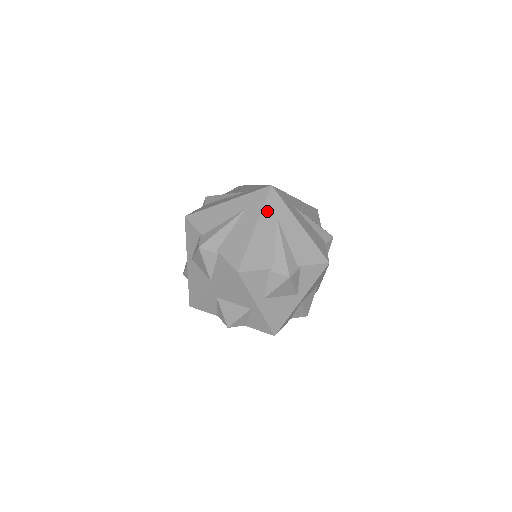
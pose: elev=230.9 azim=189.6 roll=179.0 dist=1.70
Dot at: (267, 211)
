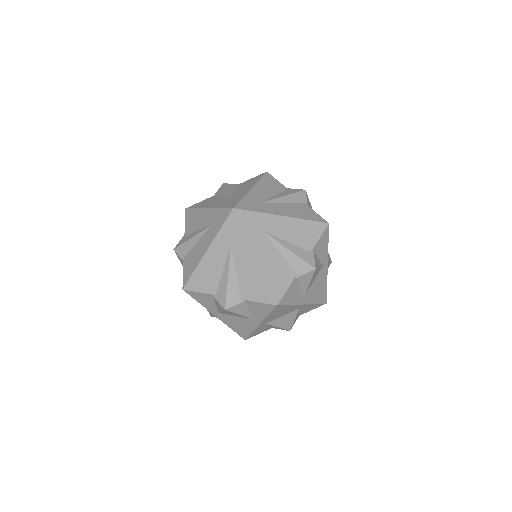
Dot at: (251, 234)
